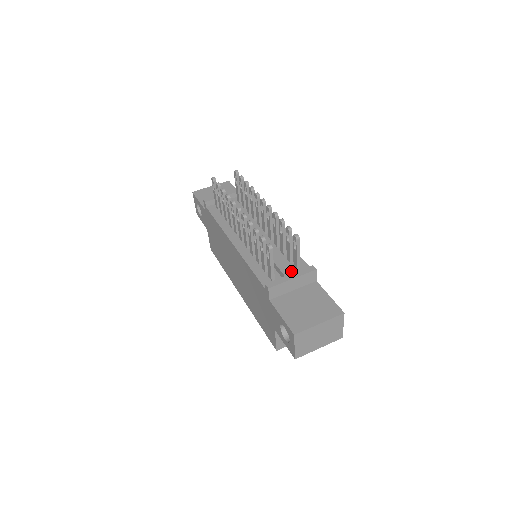
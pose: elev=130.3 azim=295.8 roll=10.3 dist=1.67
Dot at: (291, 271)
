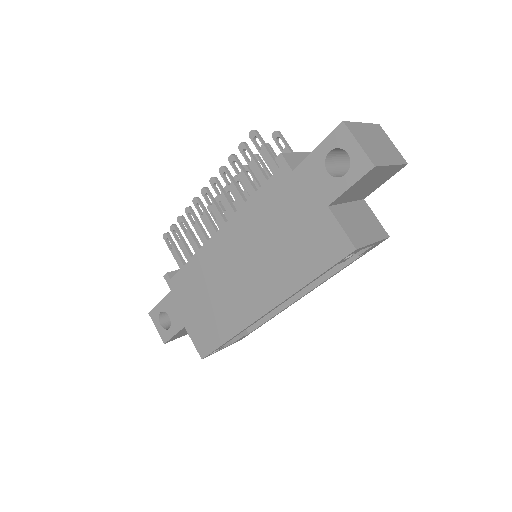
Dot at: occluded
